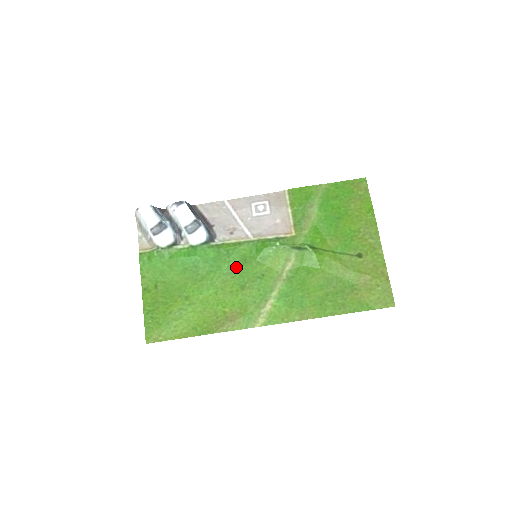
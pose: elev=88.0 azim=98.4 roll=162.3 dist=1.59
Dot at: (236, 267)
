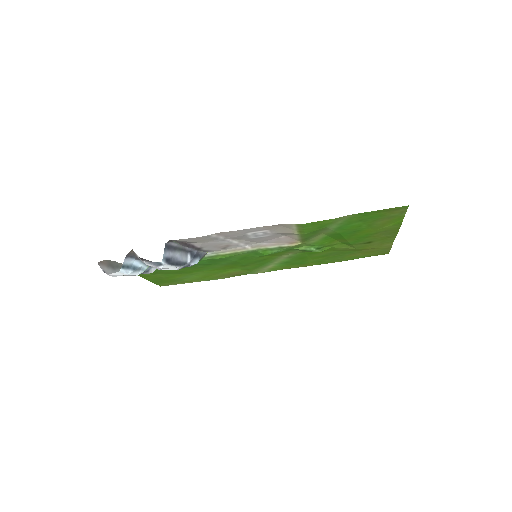
Dot at: (235, 262)
